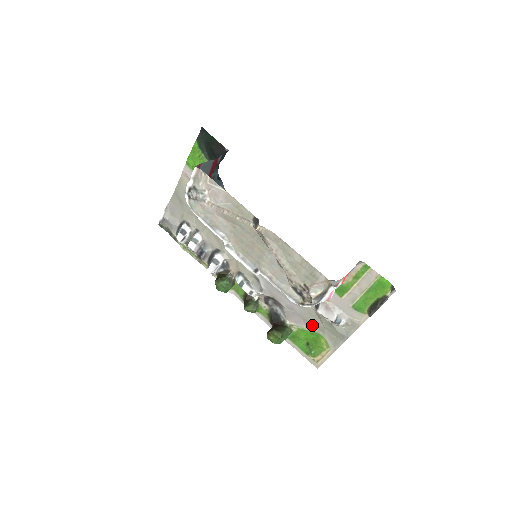
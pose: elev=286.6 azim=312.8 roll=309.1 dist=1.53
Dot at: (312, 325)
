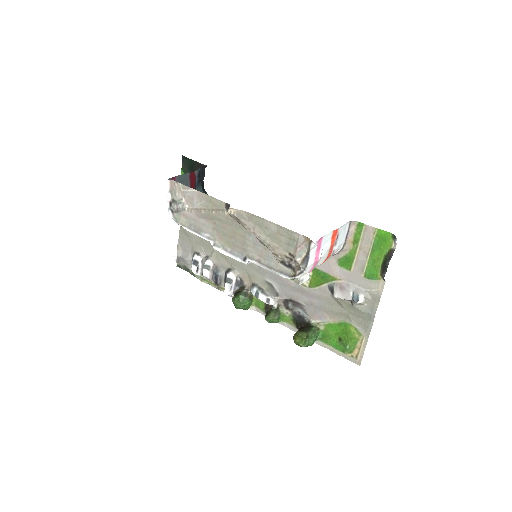
Dot at: (336, 315)
